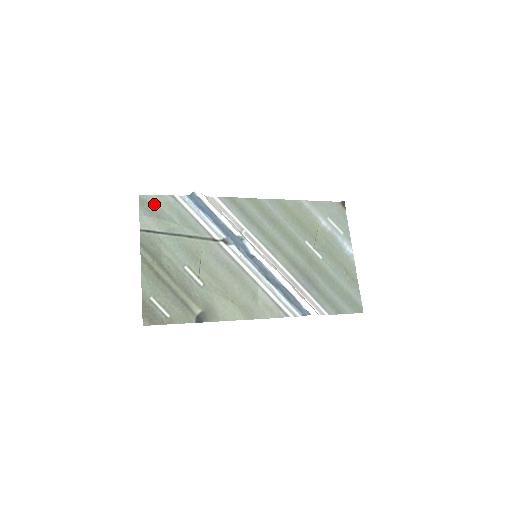
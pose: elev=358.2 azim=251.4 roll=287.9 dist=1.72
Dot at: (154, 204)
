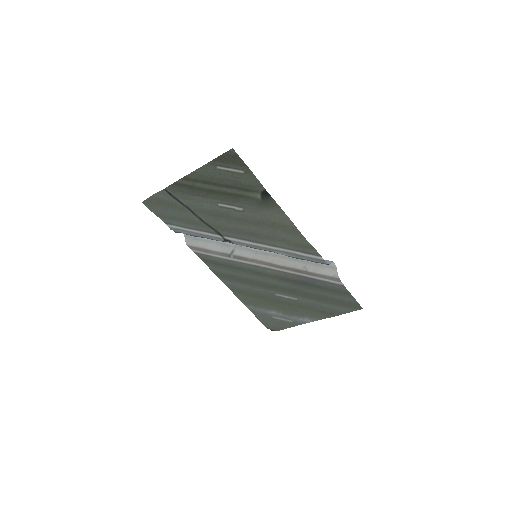
Dot at: (157, 209)
